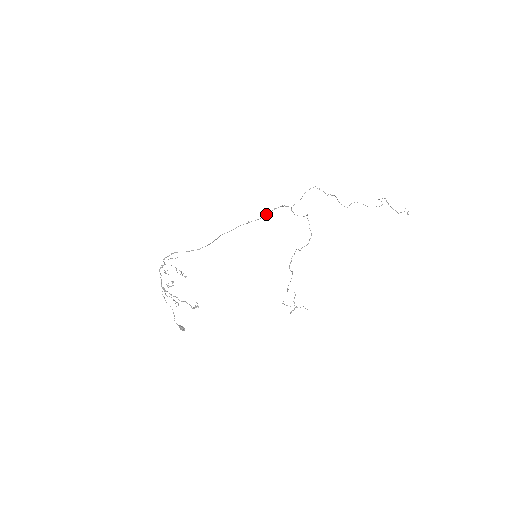
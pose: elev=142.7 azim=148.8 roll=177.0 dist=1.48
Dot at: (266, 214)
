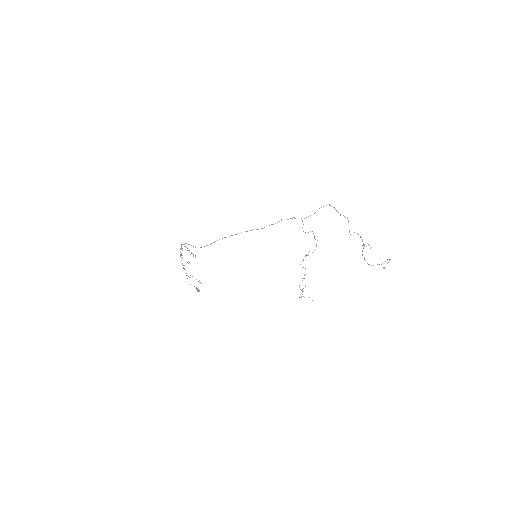
Dot at: (272, 224)
